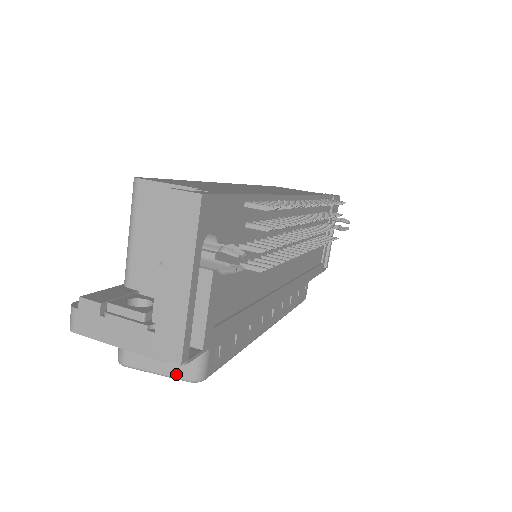
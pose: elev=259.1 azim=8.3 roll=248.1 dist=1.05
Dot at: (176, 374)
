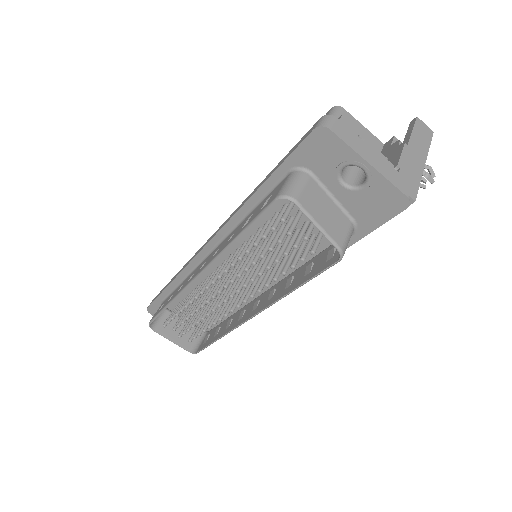
Dot at: (334, 237)
